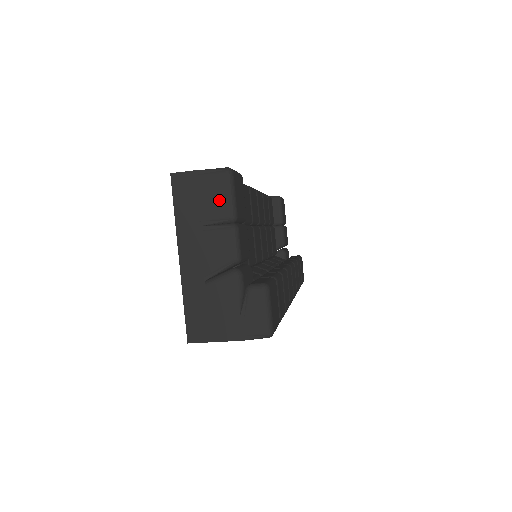
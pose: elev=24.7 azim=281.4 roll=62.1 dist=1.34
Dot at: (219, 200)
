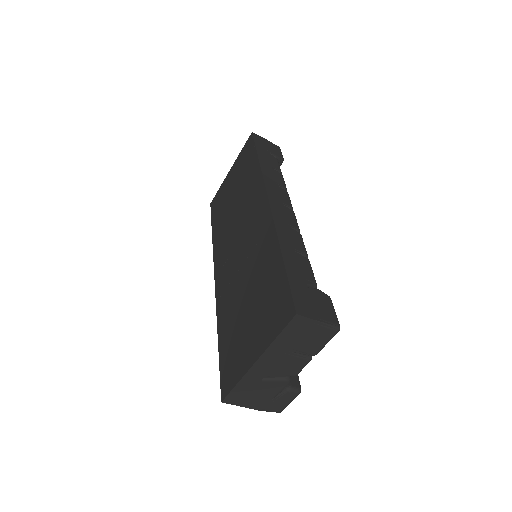
Dot at: (316, 343)
